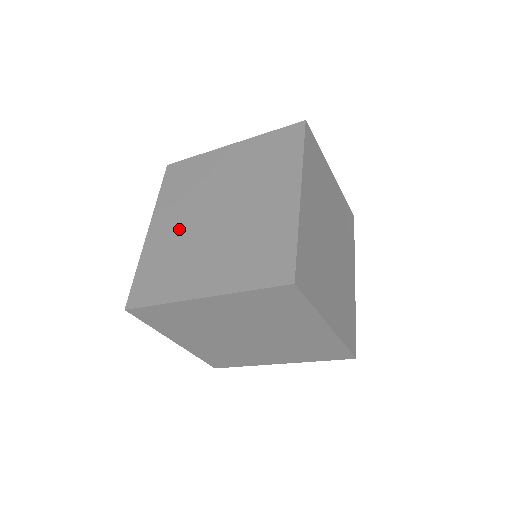
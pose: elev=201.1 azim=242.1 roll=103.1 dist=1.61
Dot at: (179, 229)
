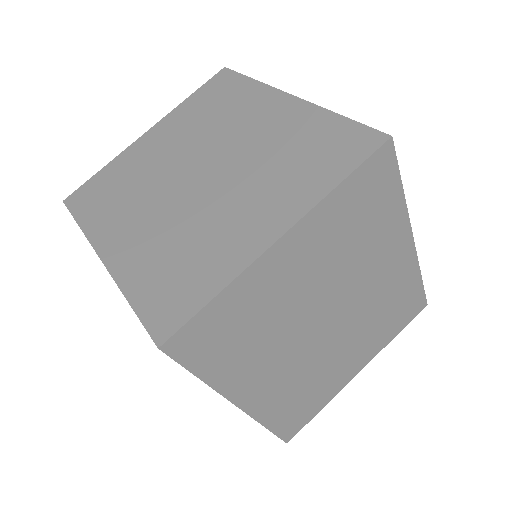
Dot at: occluded
